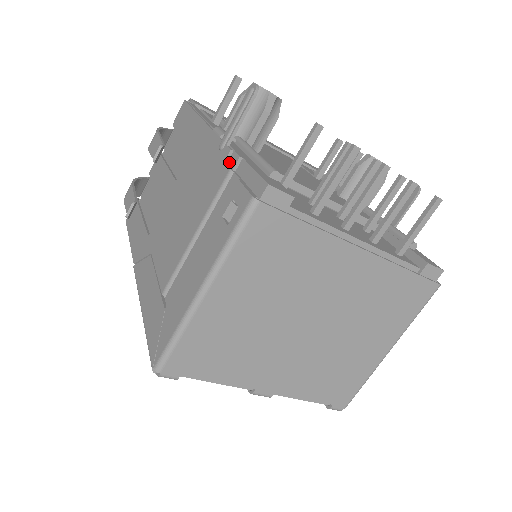
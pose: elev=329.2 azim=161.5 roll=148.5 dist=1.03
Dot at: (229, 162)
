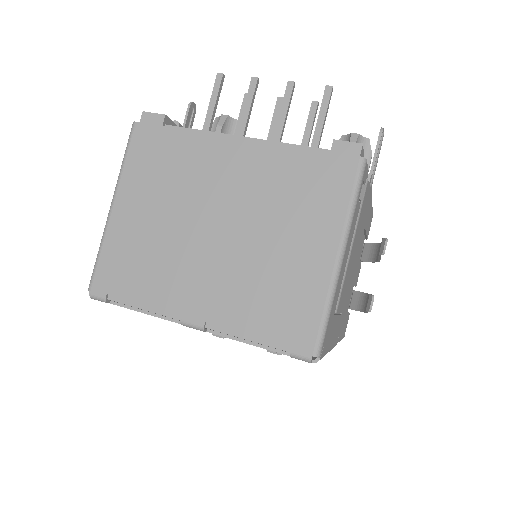
Dot at: occluded
